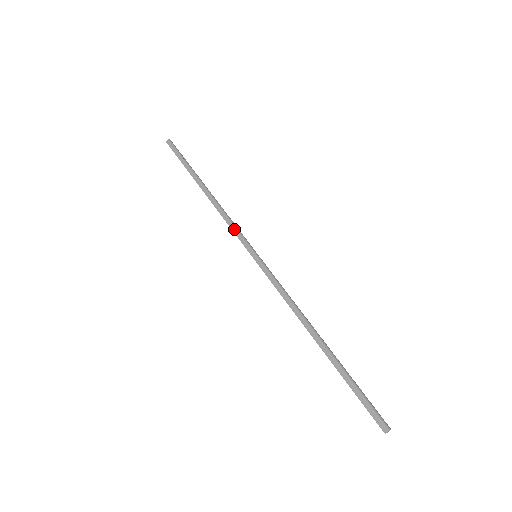
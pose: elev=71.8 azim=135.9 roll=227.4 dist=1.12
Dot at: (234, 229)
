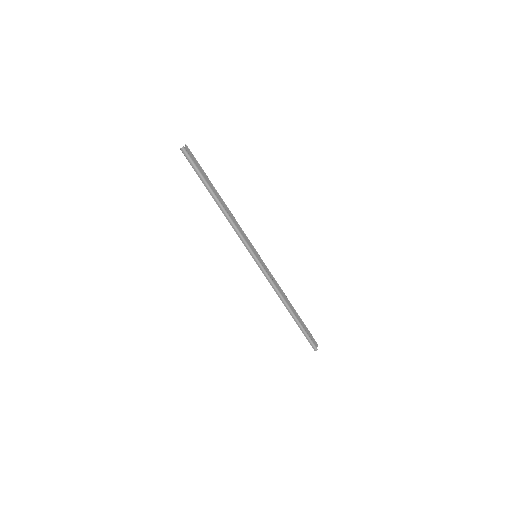
Dot at: (241, 239)
